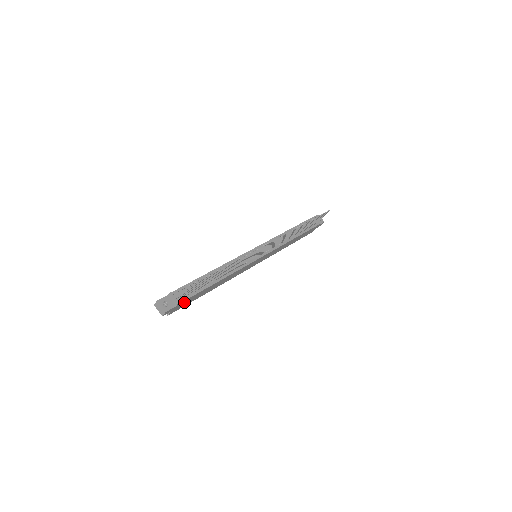
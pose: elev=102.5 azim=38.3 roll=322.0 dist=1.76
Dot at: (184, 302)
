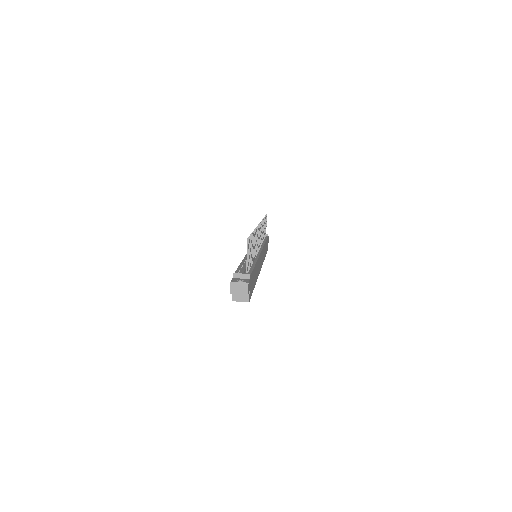
Dot at: (251, 280)
